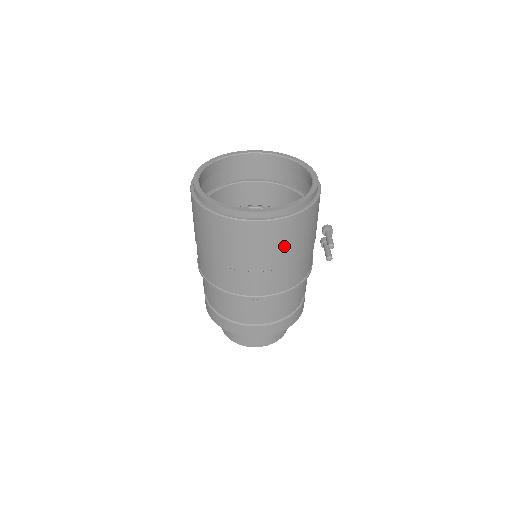
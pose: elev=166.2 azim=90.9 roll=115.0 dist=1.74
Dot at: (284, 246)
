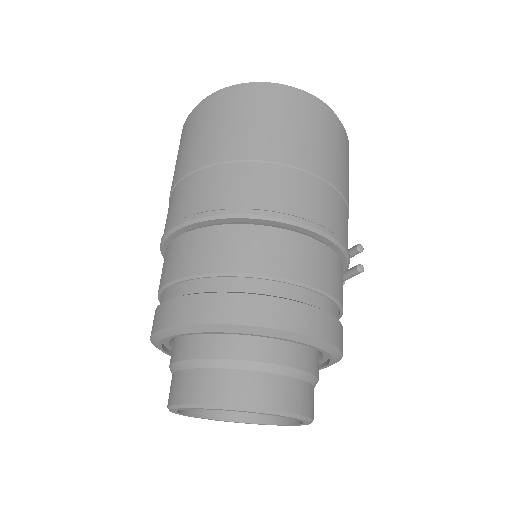
Dot at: (336, 155)
